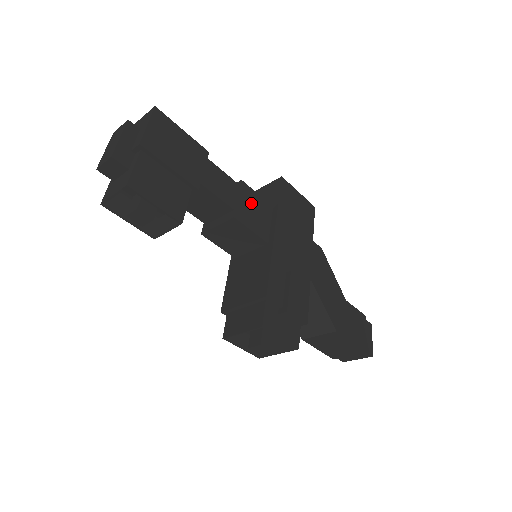
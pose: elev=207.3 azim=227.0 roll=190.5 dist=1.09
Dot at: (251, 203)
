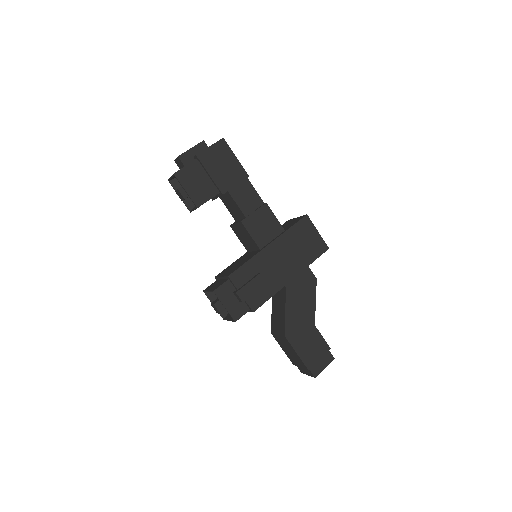
Dot at: (264, 220)
